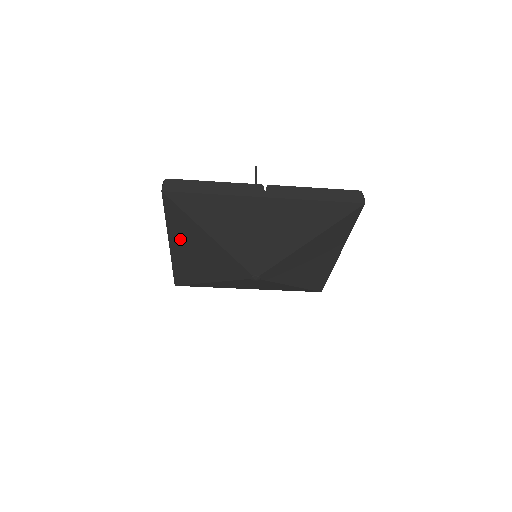
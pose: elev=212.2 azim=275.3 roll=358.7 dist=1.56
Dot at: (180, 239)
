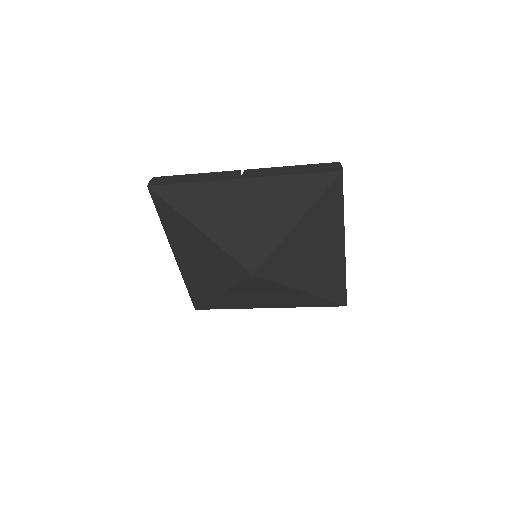
Dot at: (179, 243)
